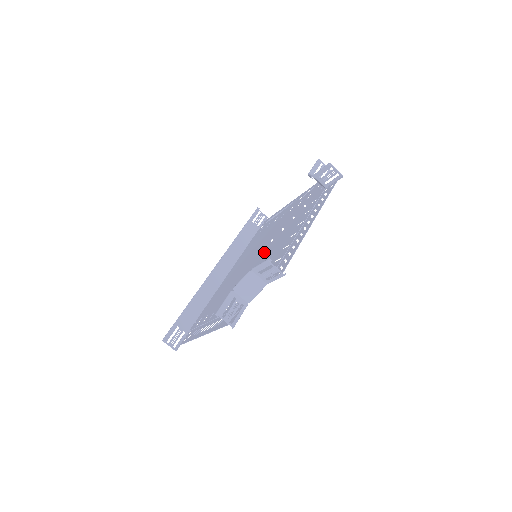
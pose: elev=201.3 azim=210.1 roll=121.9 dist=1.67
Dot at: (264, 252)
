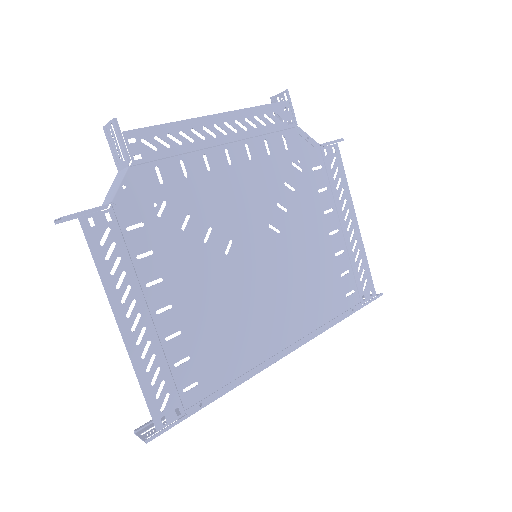
Dot at: (252, 236)
